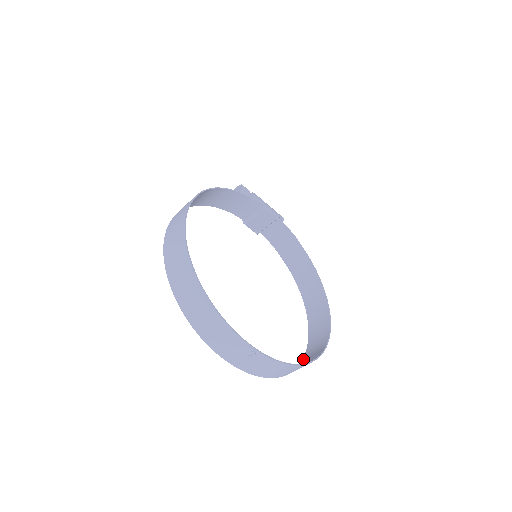
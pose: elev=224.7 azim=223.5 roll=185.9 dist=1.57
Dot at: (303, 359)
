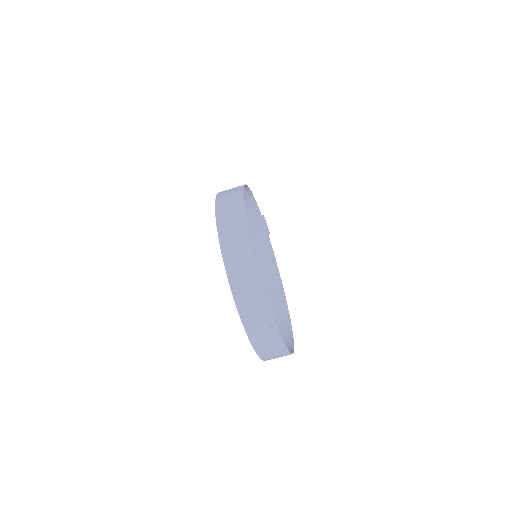
Dot at: occluded
